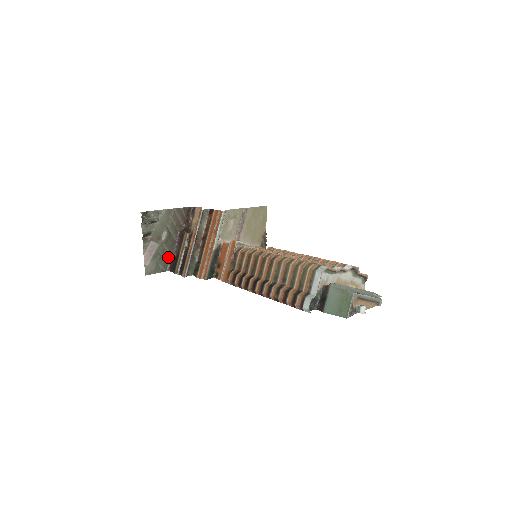
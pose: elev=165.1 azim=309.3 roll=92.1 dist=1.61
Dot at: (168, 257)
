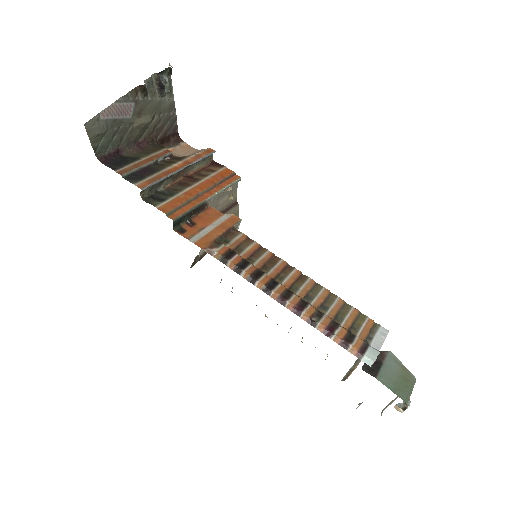
Dot at: (116, 144)
